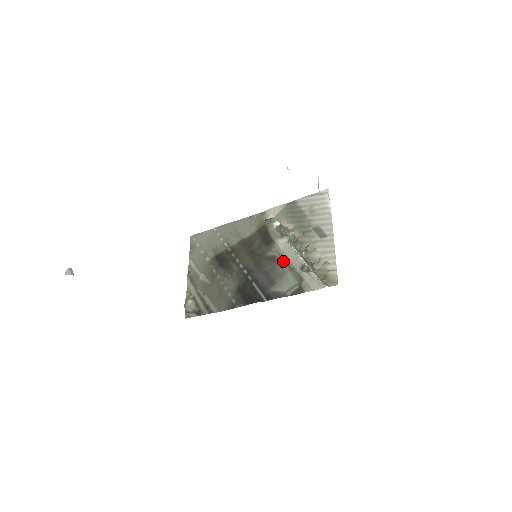
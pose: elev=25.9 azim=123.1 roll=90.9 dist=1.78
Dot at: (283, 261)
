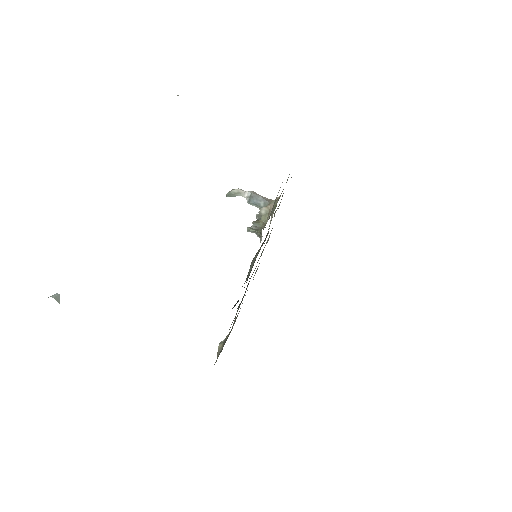
Dot at: occluded
